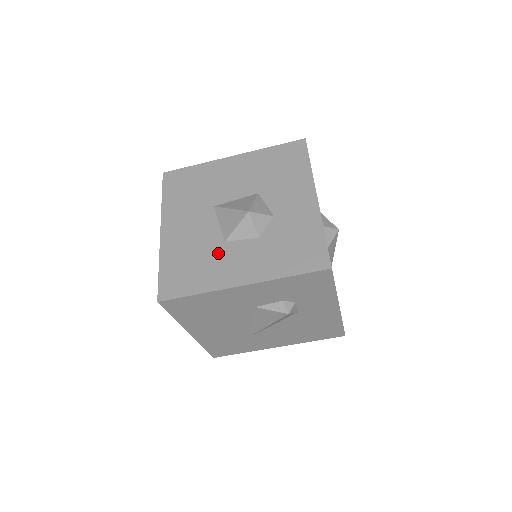
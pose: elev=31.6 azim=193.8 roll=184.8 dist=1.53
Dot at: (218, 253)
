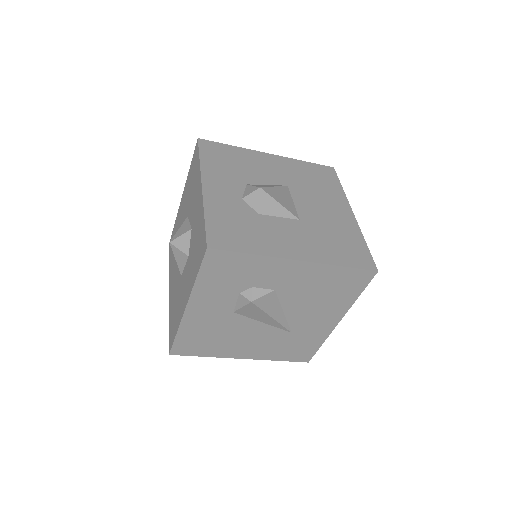
Dot at: (180, 289)
